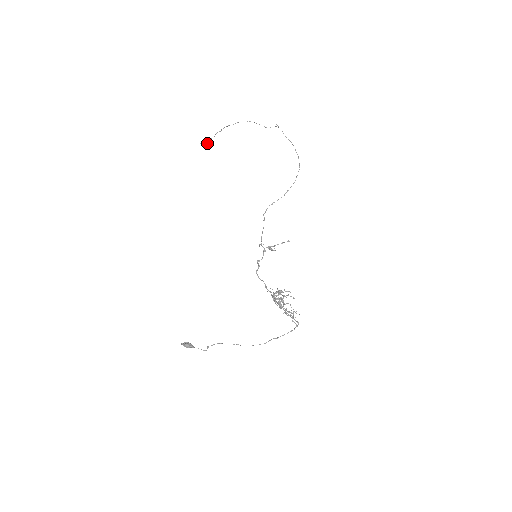
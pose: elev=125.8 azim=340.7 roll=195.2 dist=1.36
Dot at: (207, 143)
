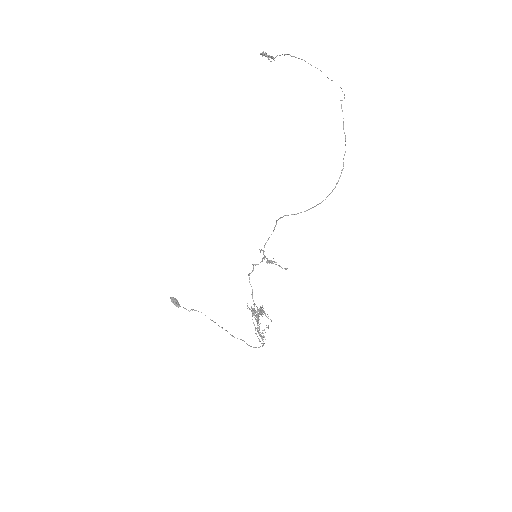
Dot at: (269, 55)
